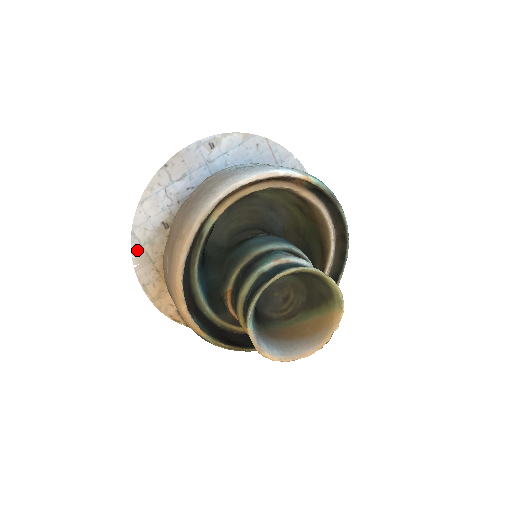
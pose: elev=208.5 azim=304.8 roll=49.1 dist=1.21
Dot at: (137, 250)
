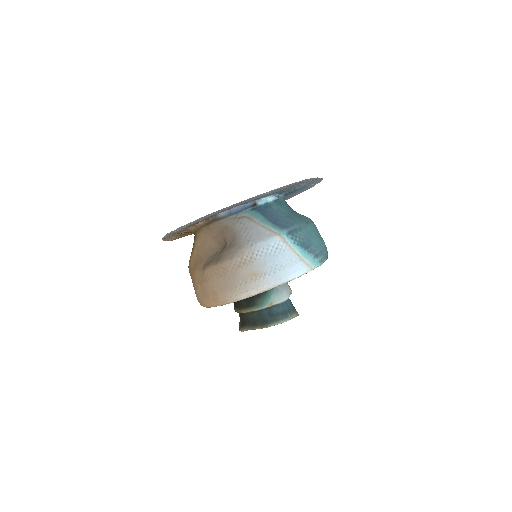
Dot at: (167, 235)
